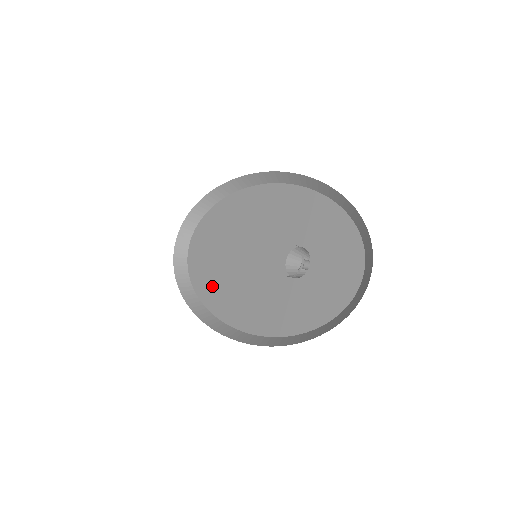
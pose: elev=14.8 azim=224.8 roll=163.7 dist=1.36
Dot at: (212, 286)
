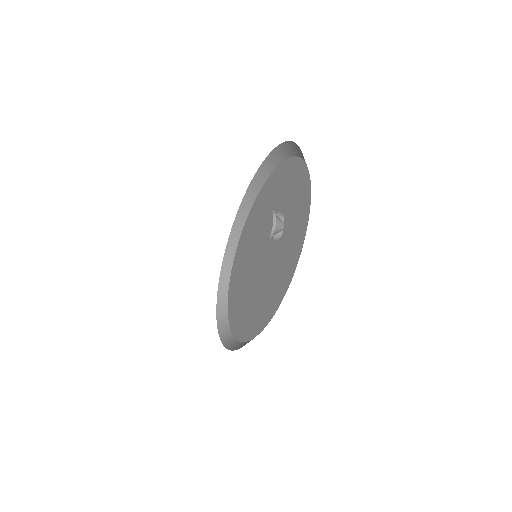
Dot at: (245, 320)
